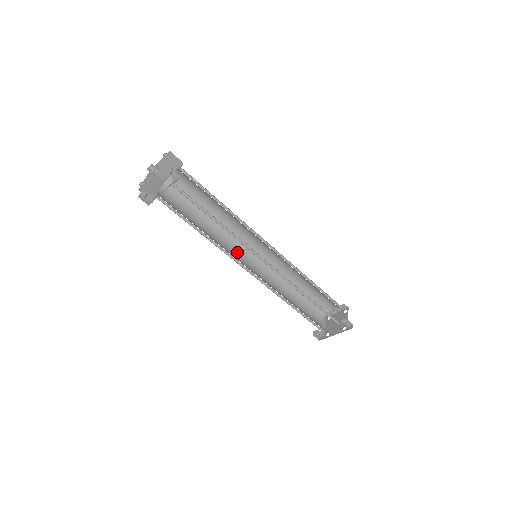
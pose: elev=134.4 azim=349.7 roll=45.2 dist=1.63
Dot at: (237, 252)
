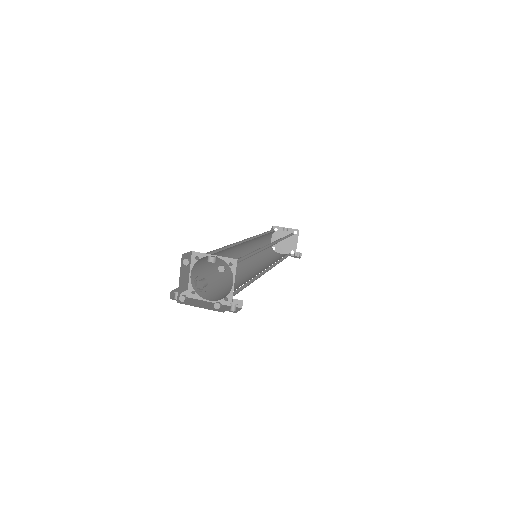
Dot at: (236, 252)
